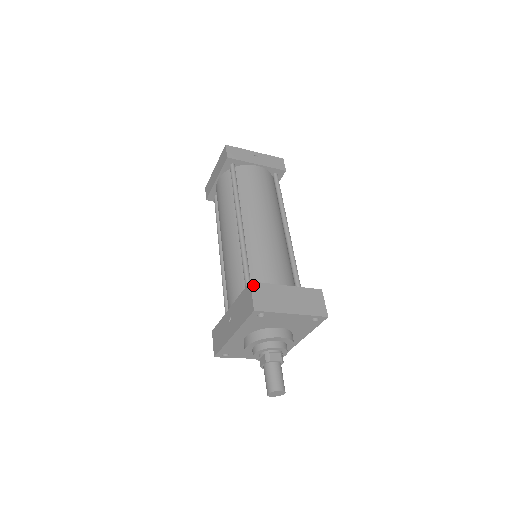
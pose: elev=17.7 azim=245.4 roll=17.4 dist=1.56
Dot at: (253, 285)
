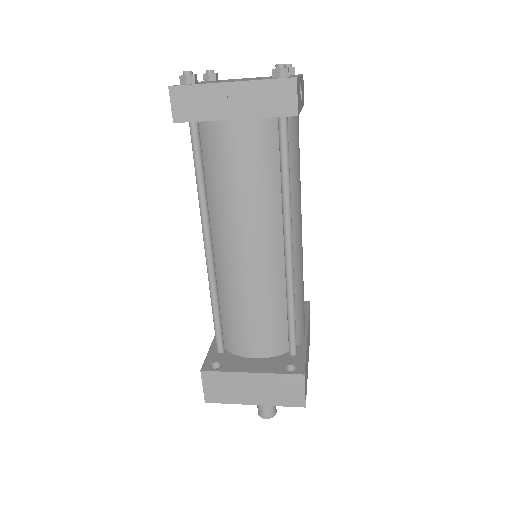
Dot at: (204, 375)
